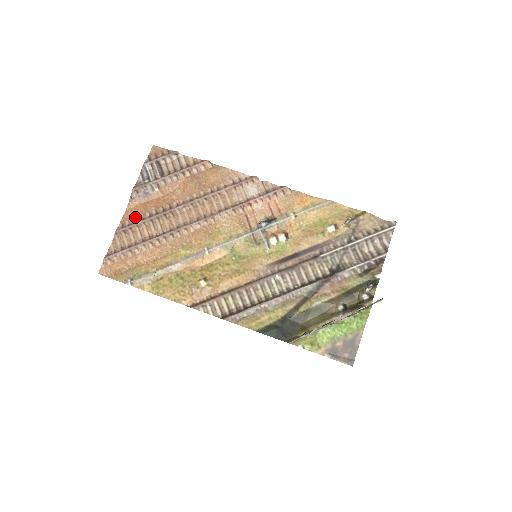
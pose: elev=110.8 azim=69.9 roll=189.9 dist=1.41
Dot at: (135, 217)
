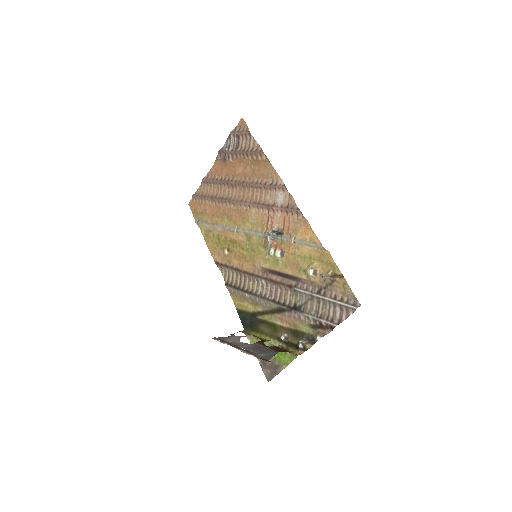
Dot at: (214, 175)
